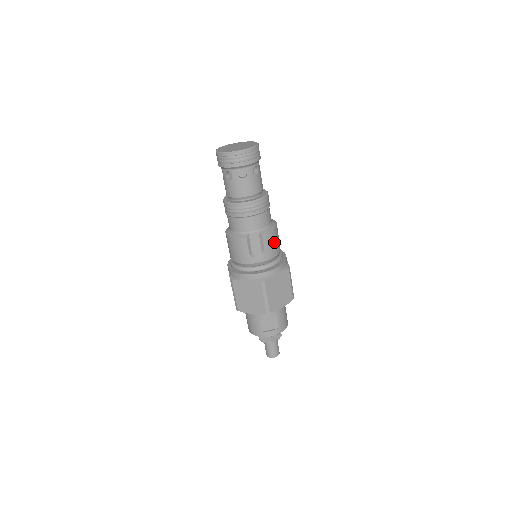
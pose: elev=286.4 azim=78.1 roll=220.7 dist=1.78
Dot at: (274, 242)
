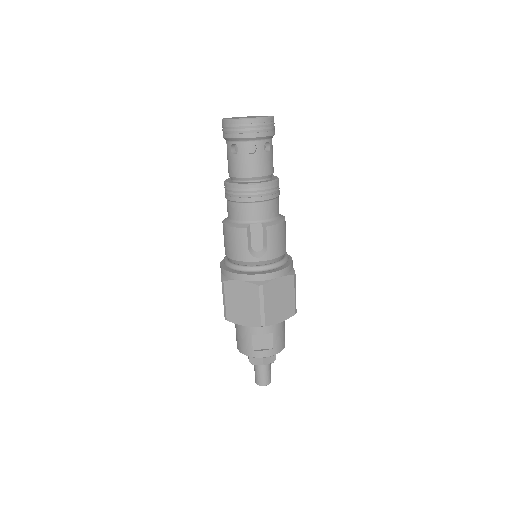
Dot at: (280, 239)
